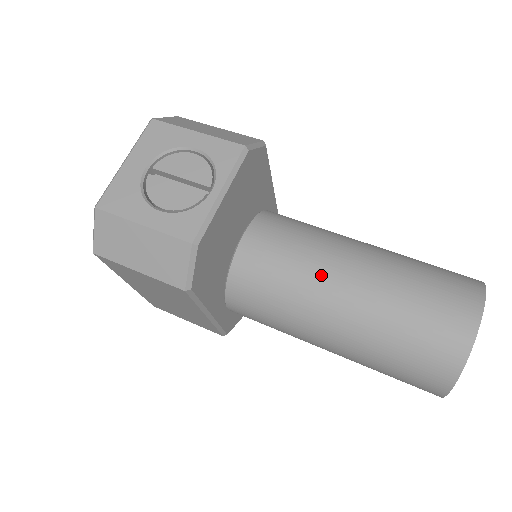
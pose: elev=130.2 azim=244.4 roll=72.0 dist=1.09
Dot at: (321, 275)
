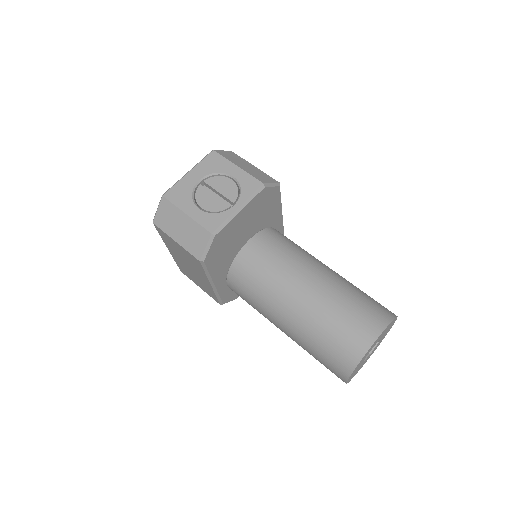
Dot at: (290, 279)
